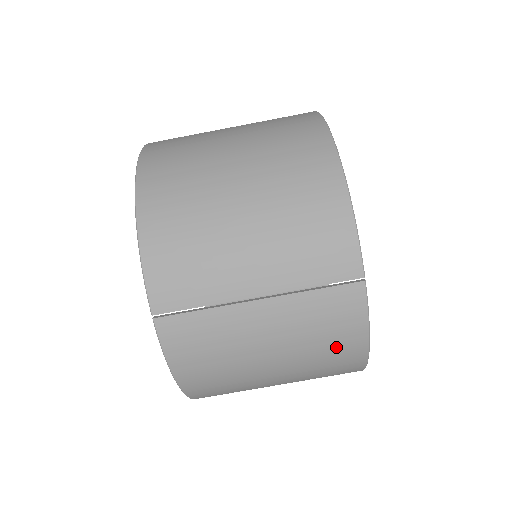
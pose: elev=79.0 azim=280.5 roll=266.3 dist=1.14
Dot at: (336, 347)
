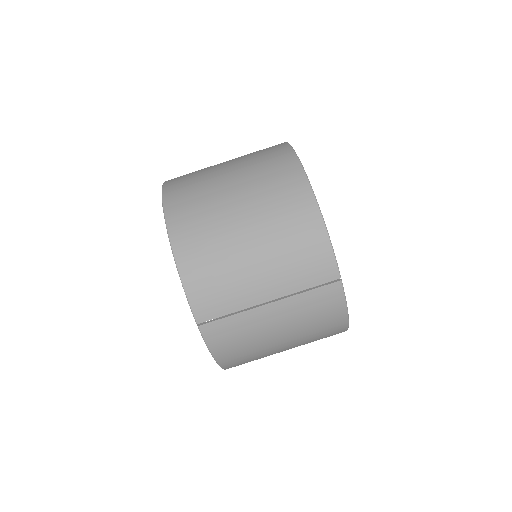
Dot at: (326, 324)
